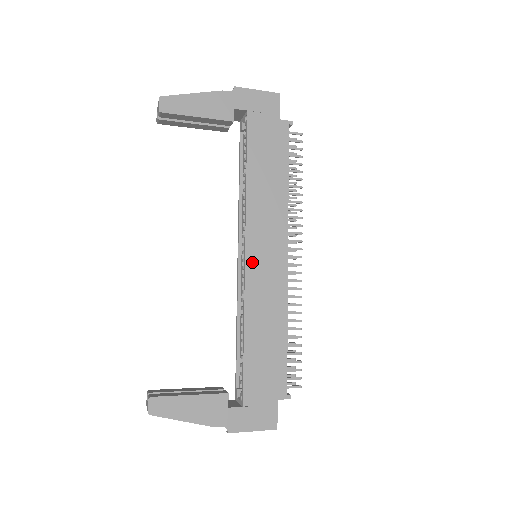
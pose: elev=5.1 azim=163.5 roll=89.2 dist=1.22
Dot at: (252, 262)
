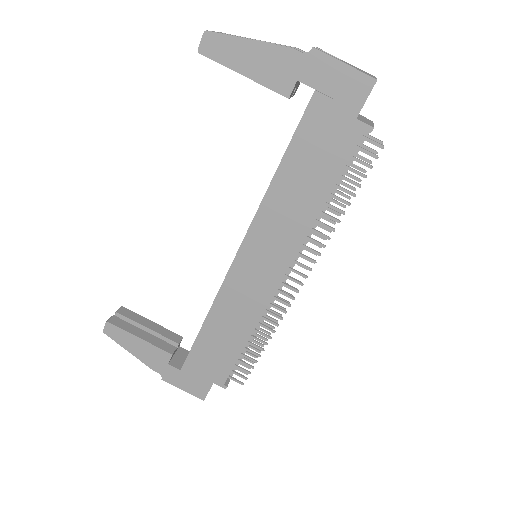
Dot at: (240, 266)
